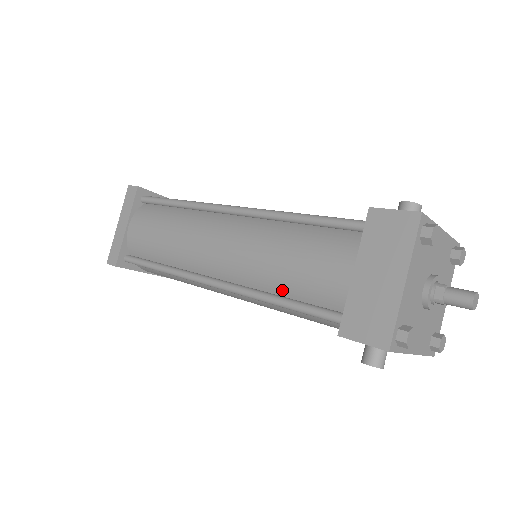
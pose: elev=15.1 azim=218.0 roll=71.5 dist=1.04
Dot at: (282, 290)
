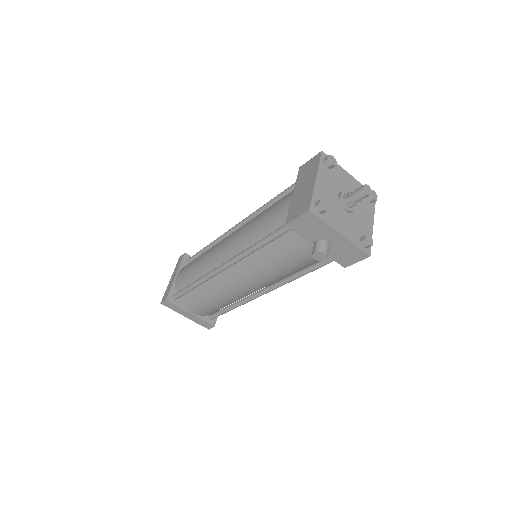
Dot at: (261, 238)
